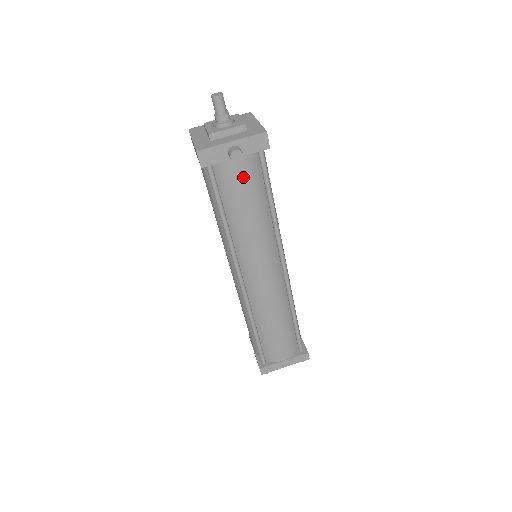
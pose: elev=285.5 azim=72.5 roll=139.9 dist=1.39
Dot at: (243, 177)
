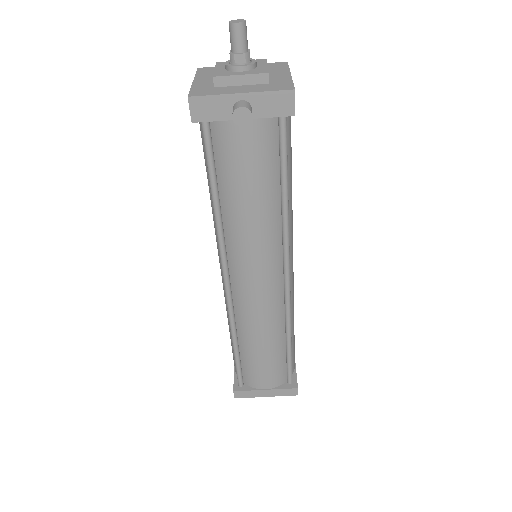
Dot at: (250, 149)
